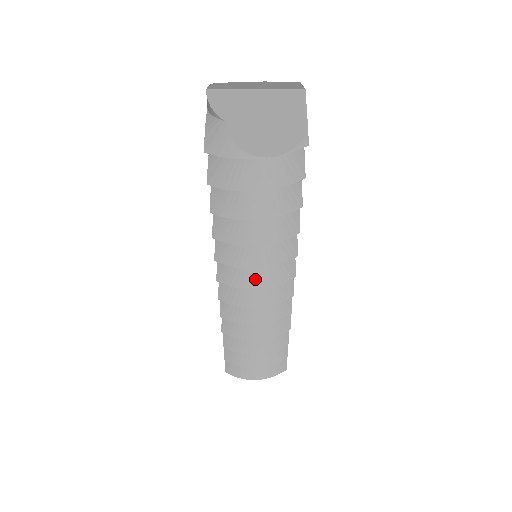
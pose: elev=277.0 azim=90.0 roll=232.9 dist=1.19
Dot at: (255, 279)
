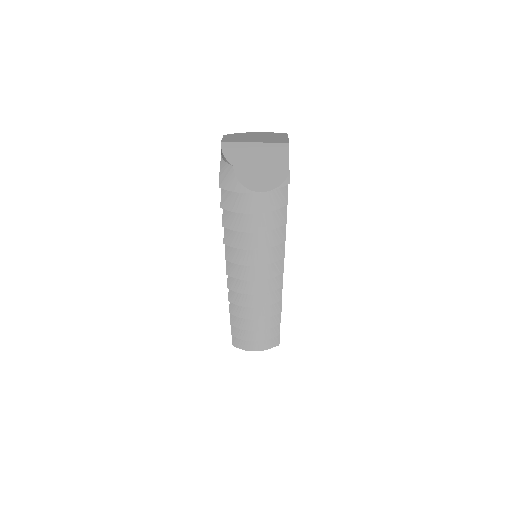
Dot at: (254, 273)
